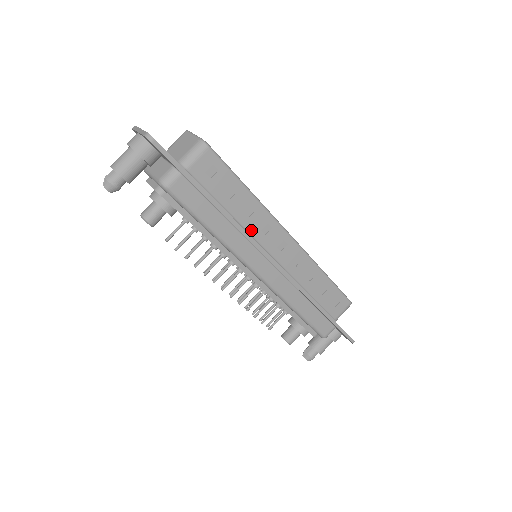
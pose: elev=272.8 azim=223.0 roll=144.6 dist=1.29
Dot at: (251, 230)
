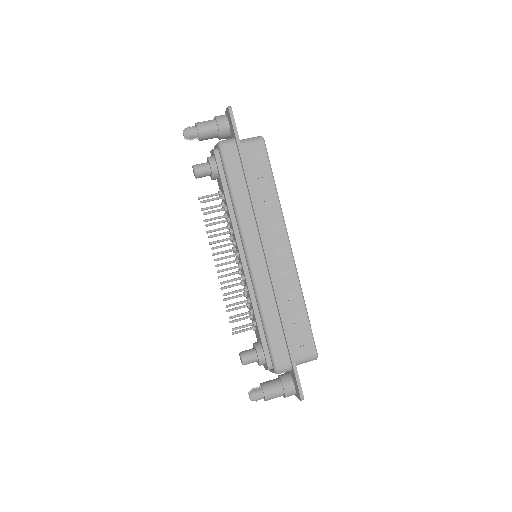
Dot at: (262, 219)
